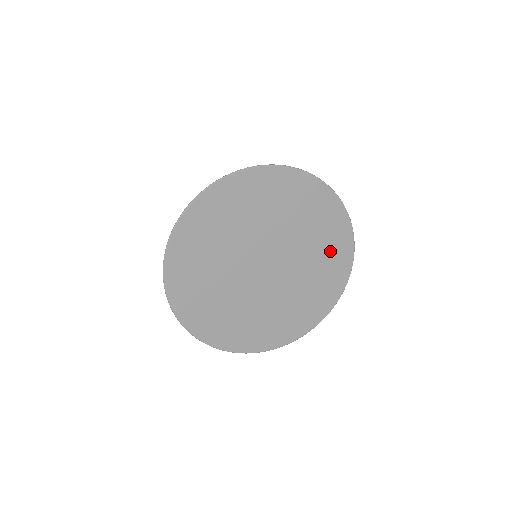
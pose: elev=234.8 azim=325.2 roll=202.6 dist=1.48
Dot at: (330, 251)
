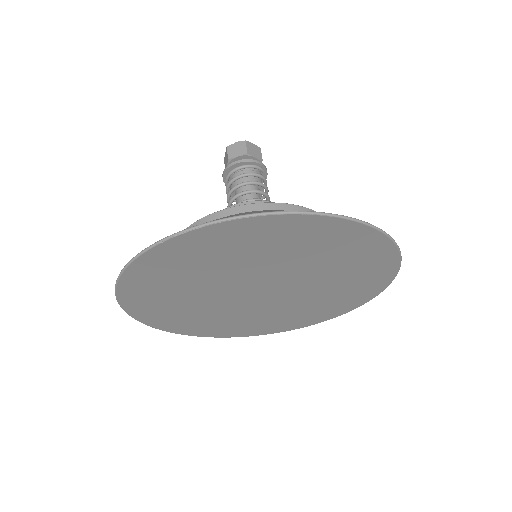
Dot at: (355, 261)
